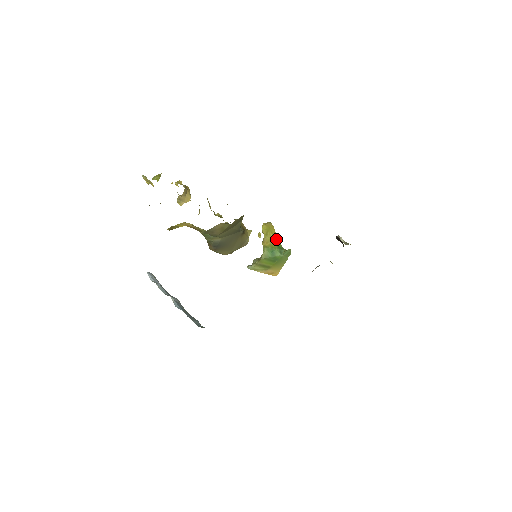
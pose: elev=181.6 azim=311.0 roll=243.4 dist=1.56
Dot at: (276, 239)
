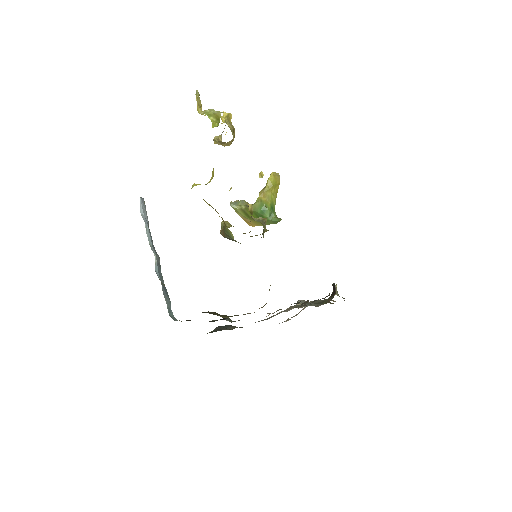
Dot at: (275, 198)
